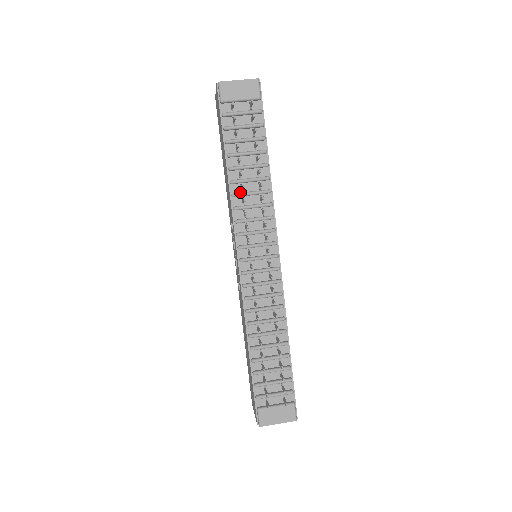
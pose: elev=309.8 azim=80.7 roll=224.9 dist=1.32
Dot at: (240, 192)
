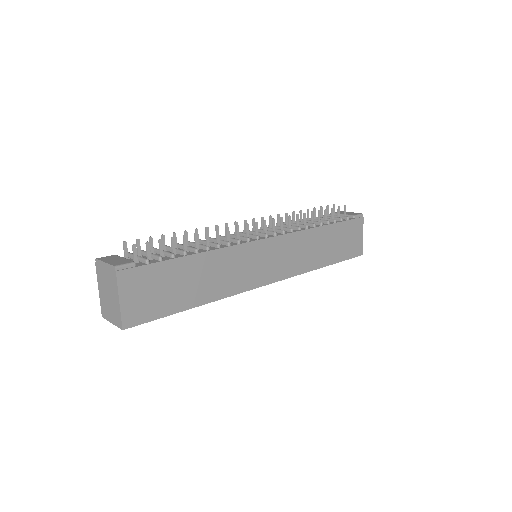
Dot at: occluded
